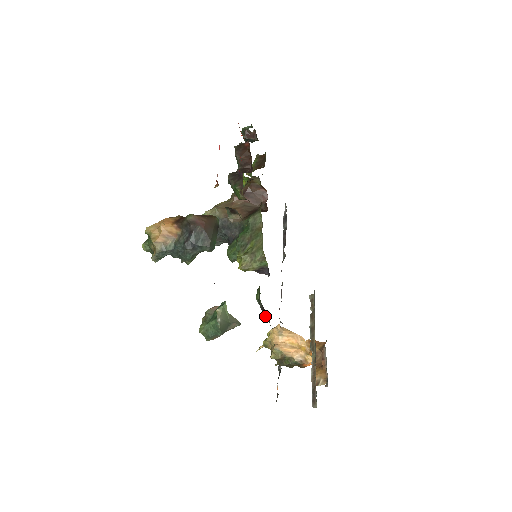
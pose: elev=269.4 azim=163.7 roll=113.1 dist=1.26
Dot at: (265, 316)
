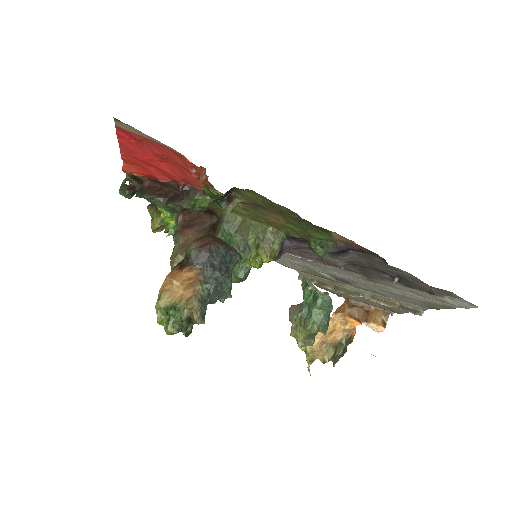
Dot at: (341, 256)
